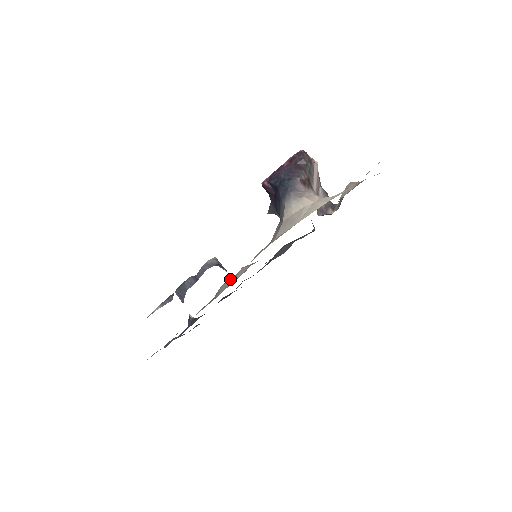
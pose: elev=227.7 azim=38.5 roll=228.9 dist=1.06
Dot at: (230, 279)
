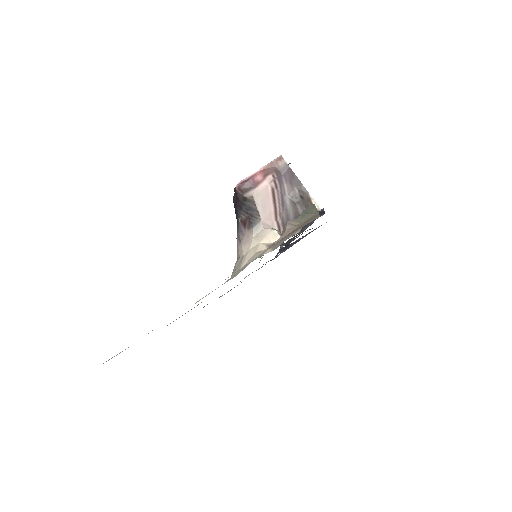
Dot at: occluded
